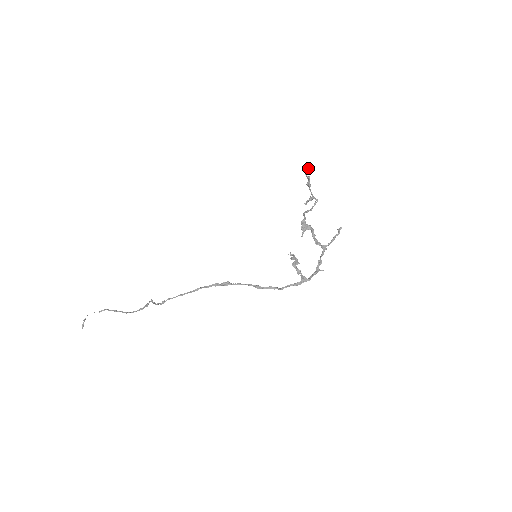
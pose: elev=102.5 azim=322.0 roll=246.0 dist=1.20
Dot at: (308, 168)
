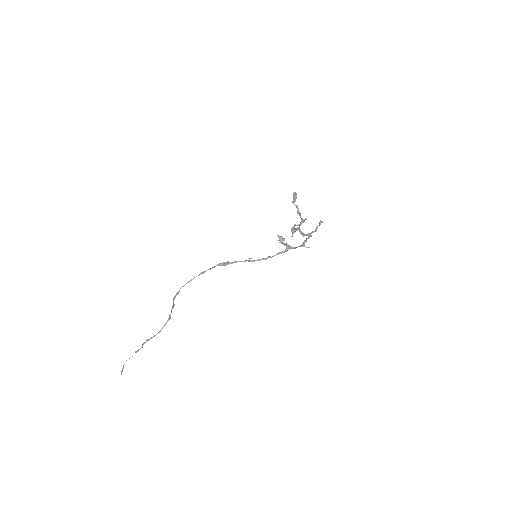
Dot at: (293, 195)
